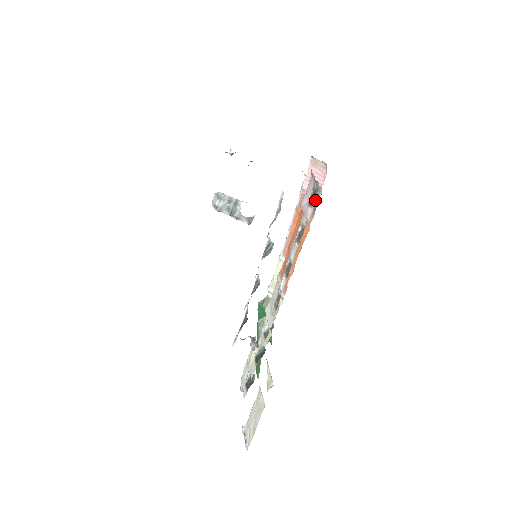
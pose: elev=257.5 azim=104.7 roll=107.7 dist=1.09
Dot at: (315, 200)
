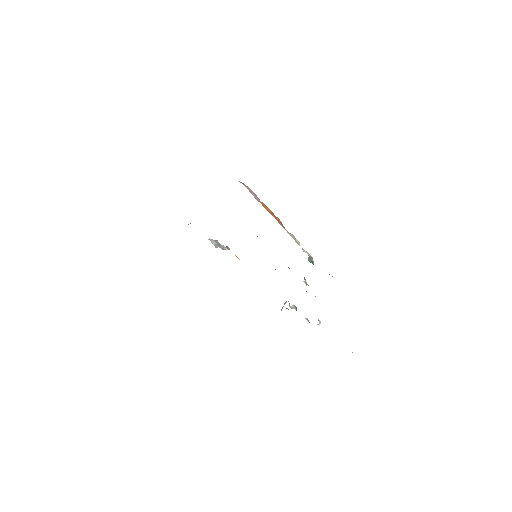
Dot at: occluded
